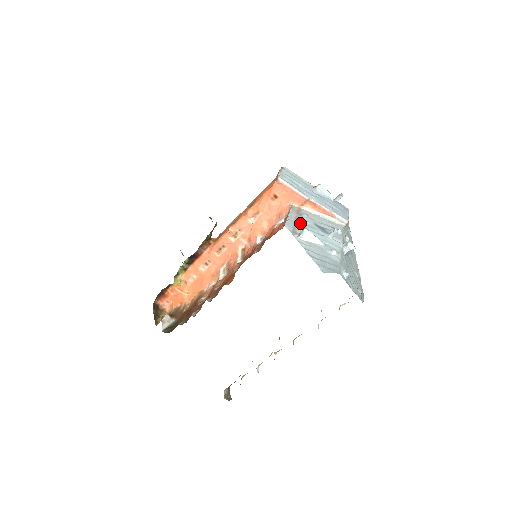
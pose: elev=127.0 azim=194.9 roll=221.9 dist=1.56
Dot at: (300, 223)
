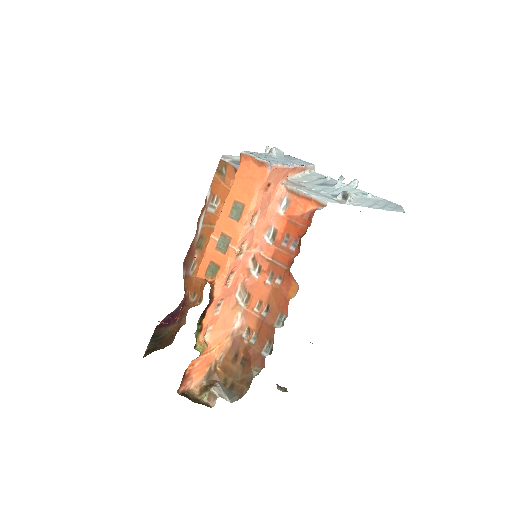
Dot at: (321, 192)
